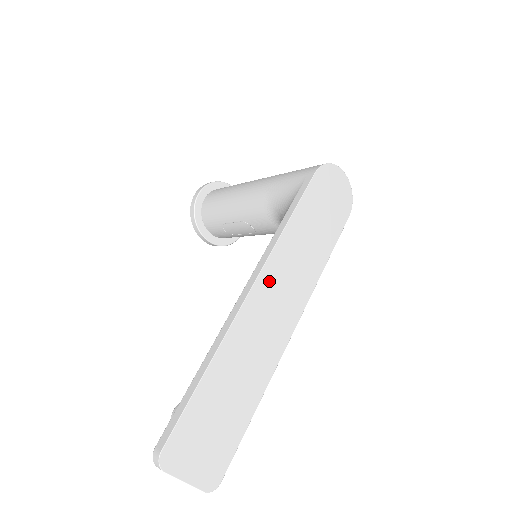
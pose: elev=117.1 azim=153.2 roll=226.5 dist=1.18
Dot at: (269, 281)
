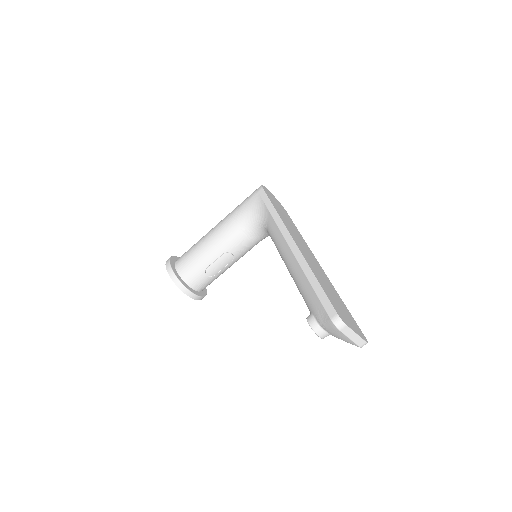
Dot at: (294, 236)
